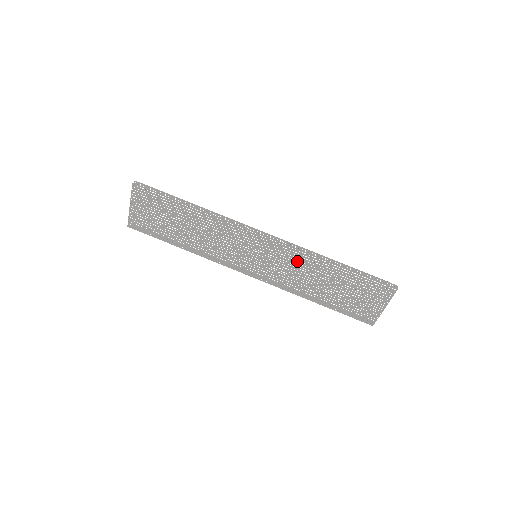
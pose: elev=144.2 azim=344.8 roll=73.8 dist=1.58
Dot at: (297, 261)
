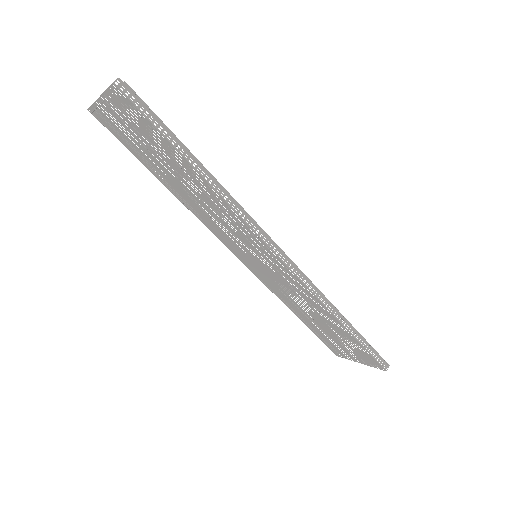
Dot at: (302, 293)
